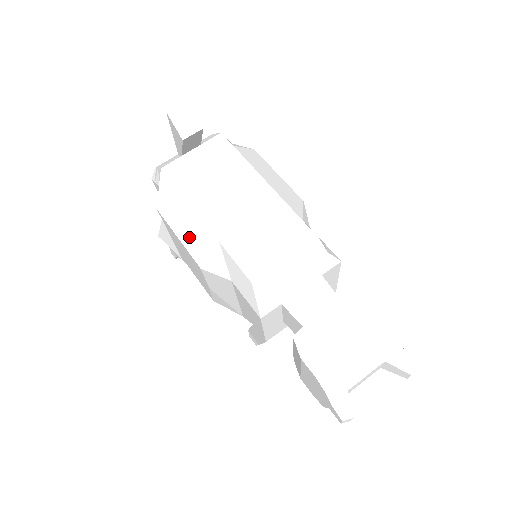
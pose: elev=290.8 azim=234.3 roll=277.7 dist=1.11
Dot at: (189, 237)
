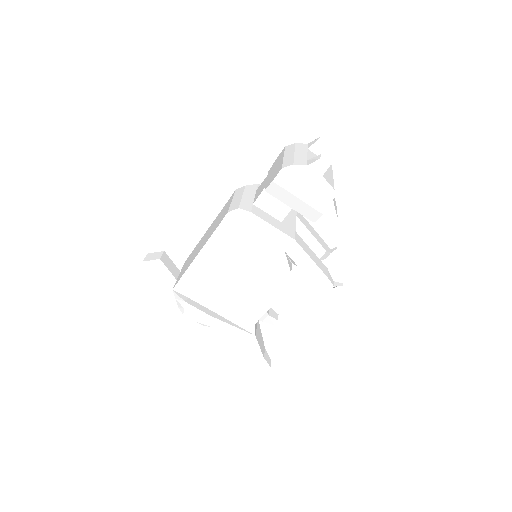
Dot at: (204, 267)
